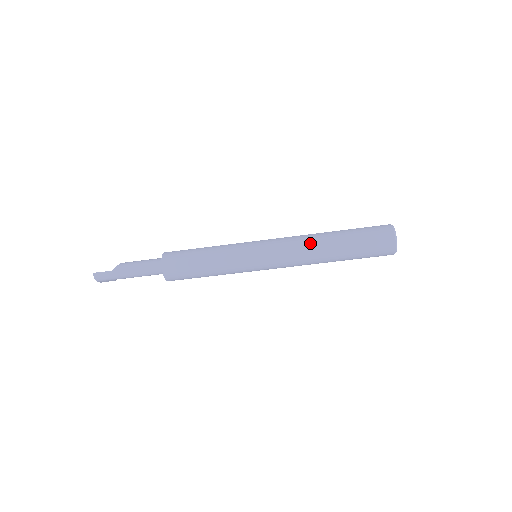
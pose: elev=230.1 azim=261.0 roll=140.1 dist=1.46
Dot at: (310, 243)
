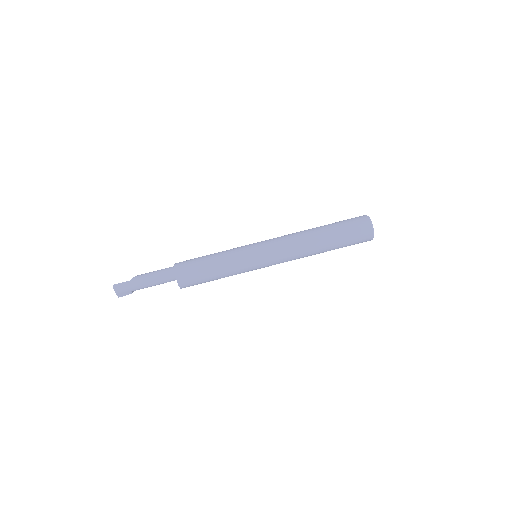
Dot at: (300, 235)
